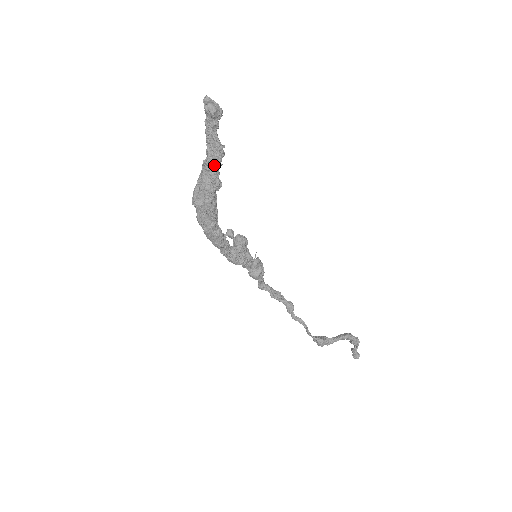
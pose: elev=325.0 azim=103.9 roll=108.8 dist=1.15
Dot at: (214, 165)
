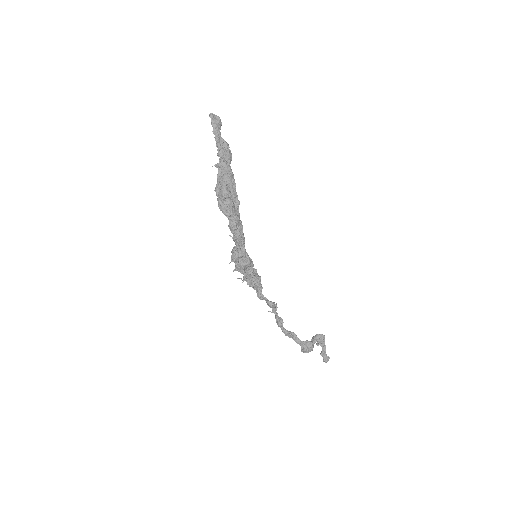
Dot at: (230, 159)
